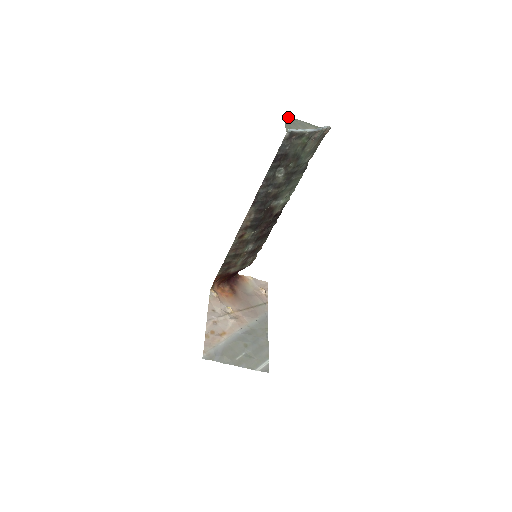
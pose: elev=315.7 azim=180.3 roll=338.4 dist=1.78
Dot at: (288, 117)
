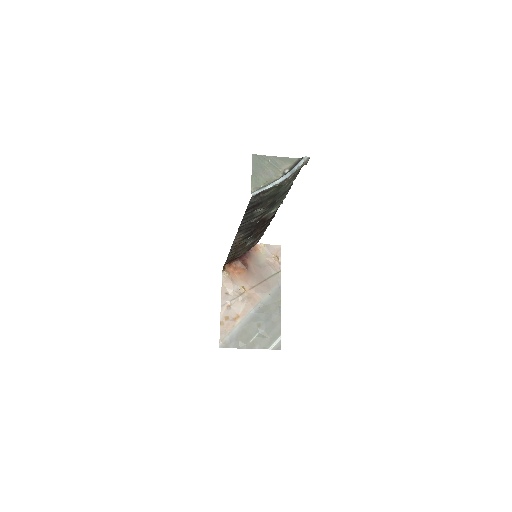
Dot at: (256, 158)
